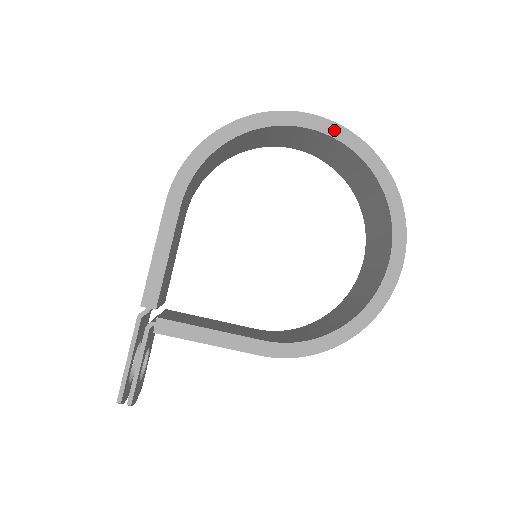
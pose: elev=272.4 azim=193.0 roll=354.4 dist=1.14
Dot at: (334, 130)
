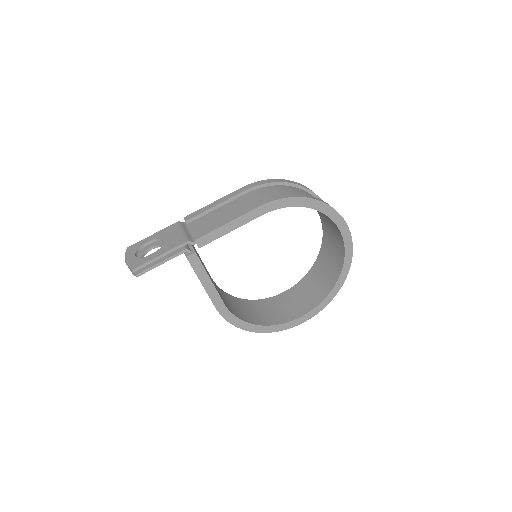
Dot at: (349, 247)
